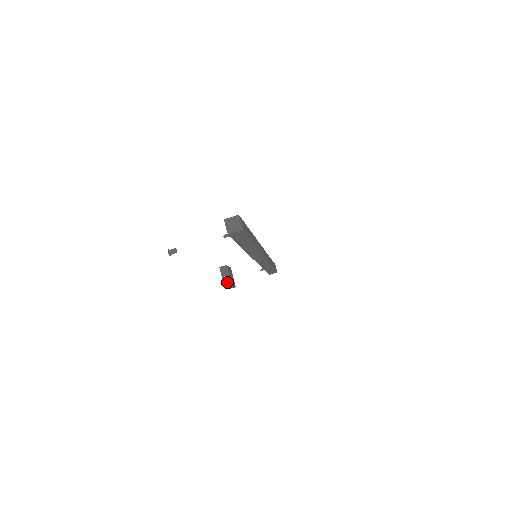
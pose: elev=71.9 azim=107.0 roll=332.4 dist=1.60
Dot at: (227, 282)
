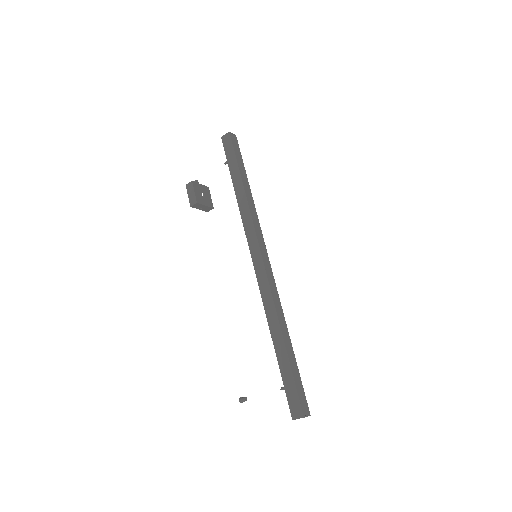
Dot at: (207, 209)
